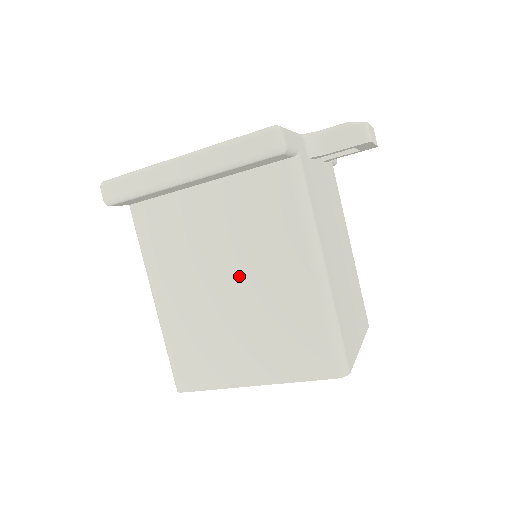
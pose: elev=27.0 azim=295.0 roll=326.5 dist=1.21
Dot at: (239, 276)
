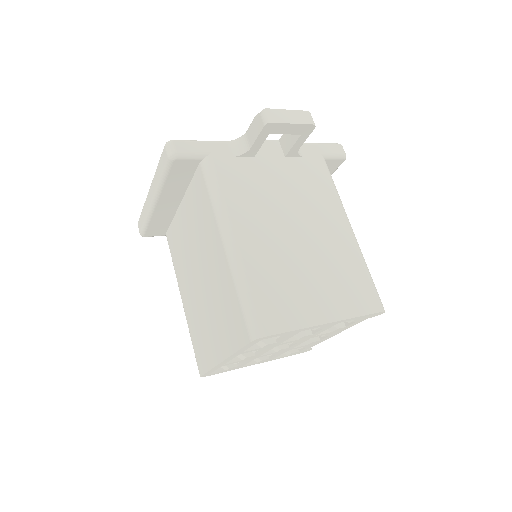
Dot at: (201, 267)
